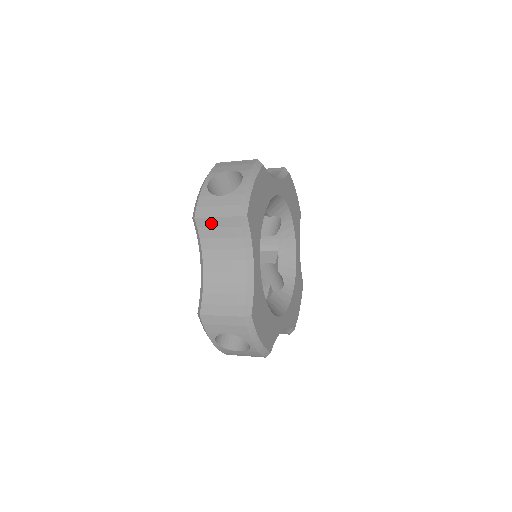
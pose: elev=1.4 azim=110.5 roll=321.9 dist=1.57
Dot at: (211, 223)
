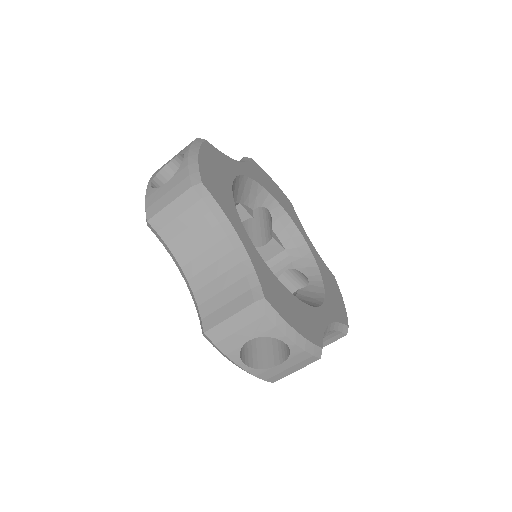
Dot at: occluded
